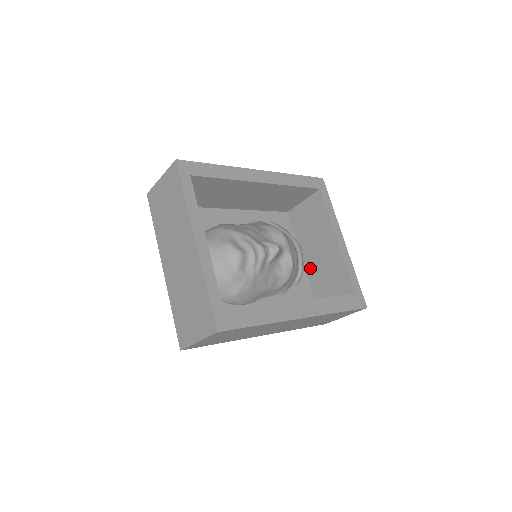
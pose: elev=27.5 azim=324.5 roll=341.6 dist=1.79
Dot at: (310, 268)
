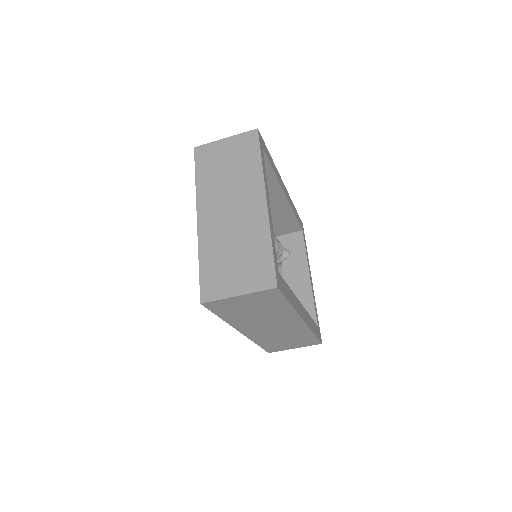
Dot at: occluded
